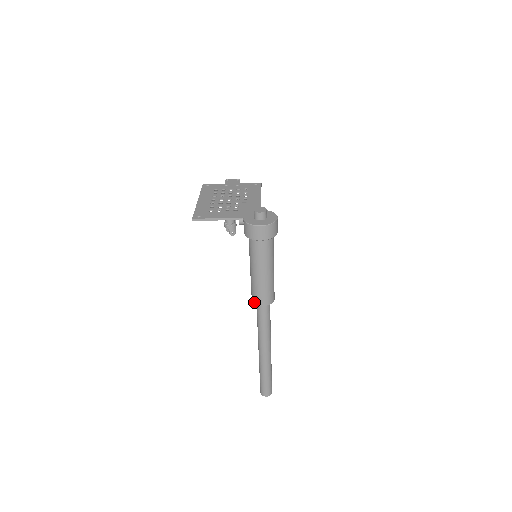
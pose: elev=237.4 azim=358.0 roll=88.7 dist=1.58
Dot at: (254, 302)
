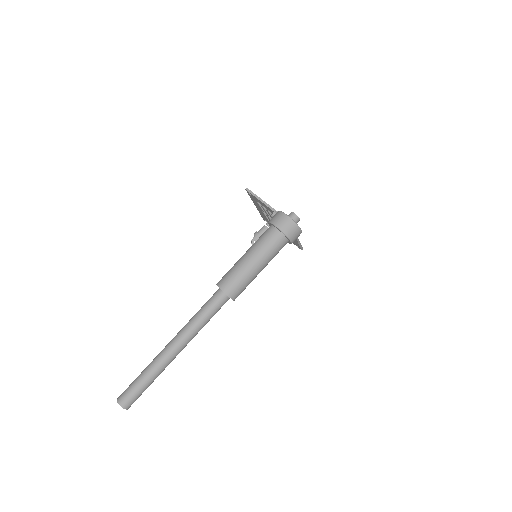
Dot at: (218, 283)
